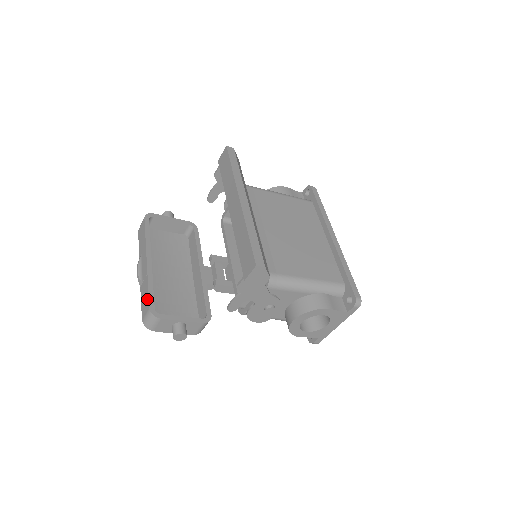
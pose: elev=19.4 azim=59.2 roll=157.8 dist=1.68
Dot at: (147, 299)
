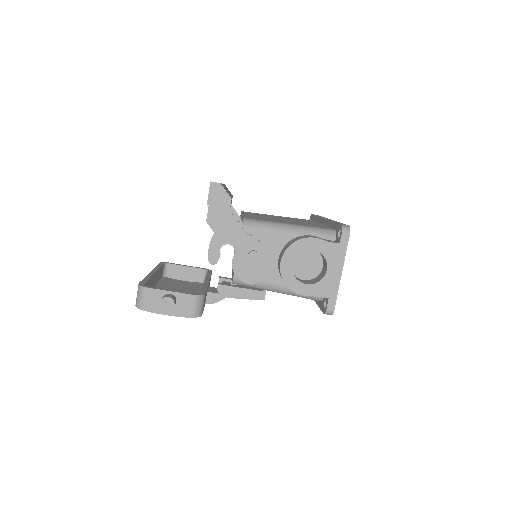
Dot at: occluded
